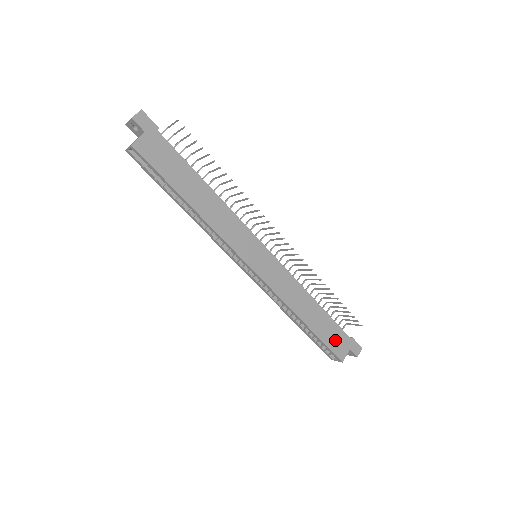
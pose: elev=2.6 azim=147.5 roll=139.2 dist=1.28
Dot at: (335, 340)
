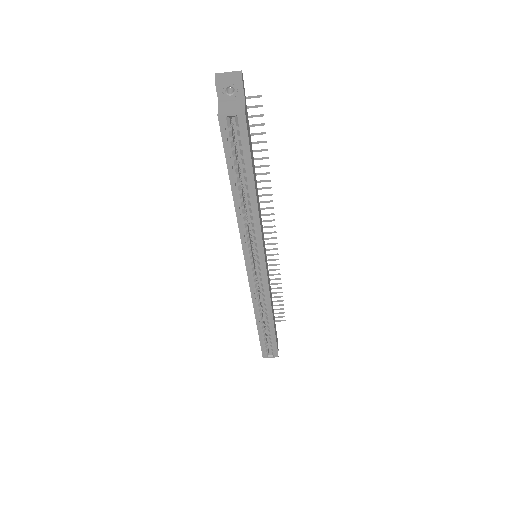
Dot at: (276, 337)
